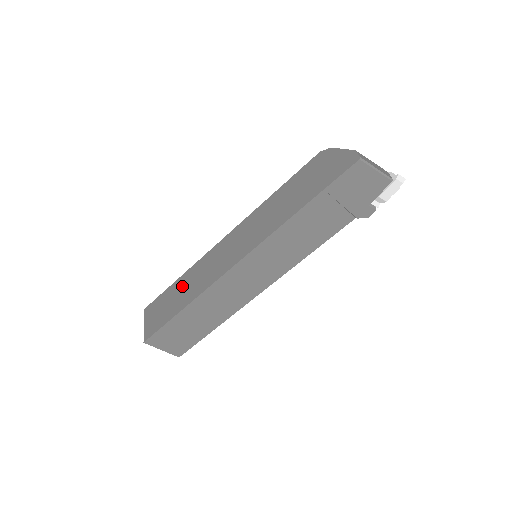
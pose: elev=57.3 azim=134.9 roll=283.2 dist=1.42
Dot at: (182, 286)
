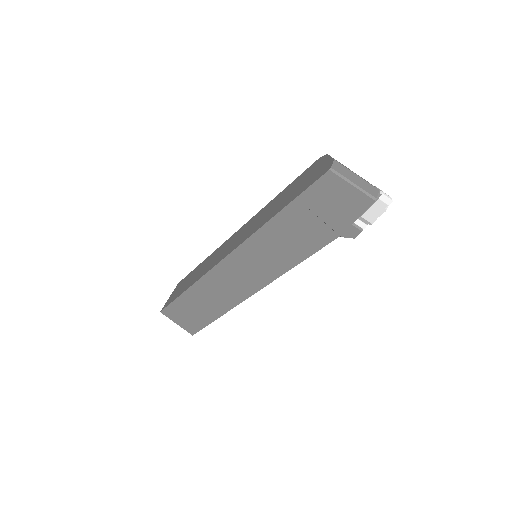
Dot at: (198, 270)
